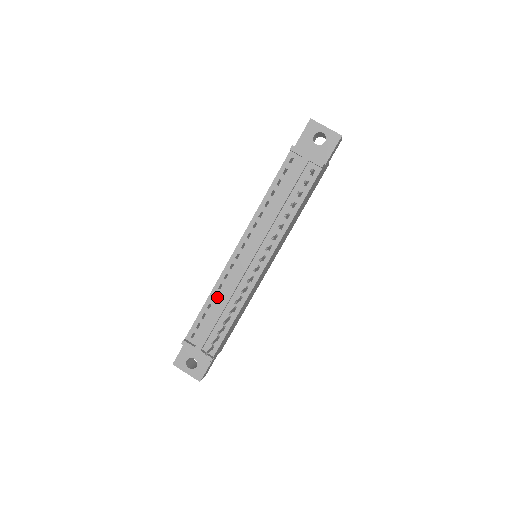
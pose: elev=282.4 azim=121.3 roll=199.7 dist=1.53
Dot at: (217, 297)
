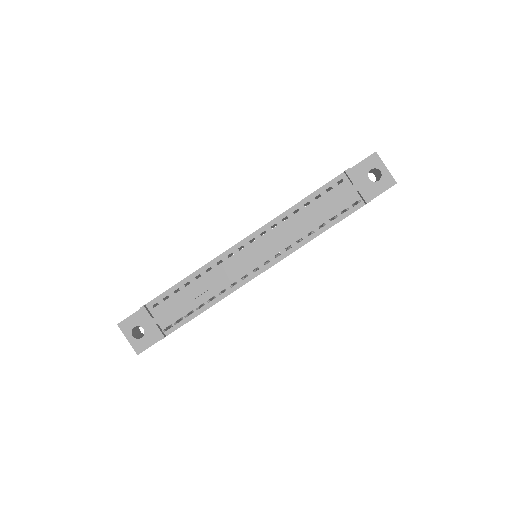
Dot at: (200, 278)
